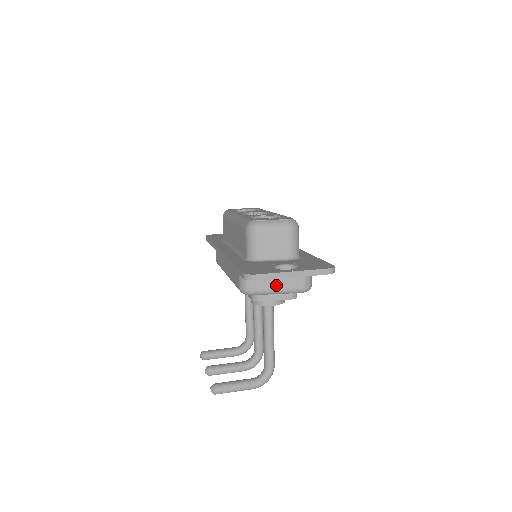
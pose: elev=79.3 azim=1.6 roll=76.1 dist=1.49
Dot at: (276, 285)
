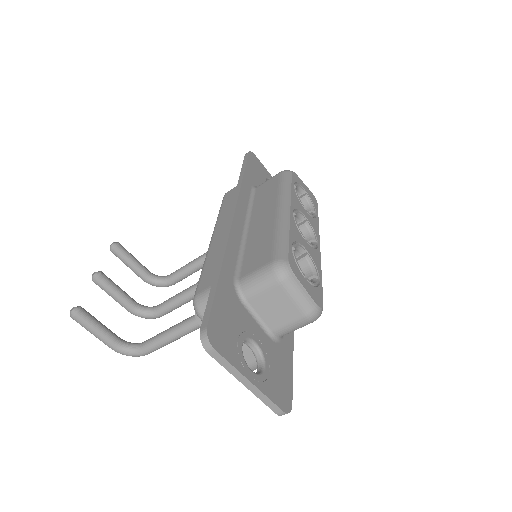
Dot at: occluded
